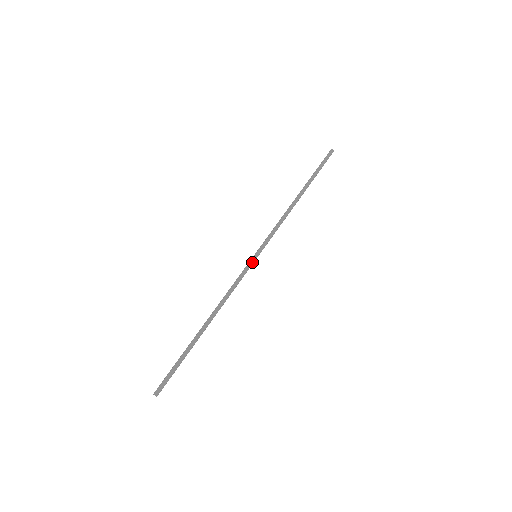
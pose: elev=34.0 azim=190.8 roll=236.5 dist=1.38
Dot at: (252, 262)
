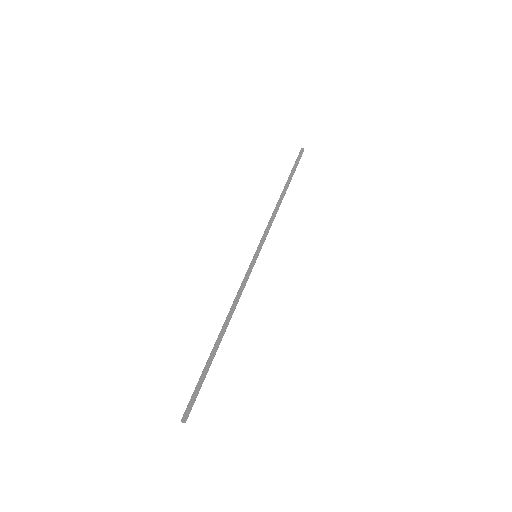
Dot at: (254, 262)
